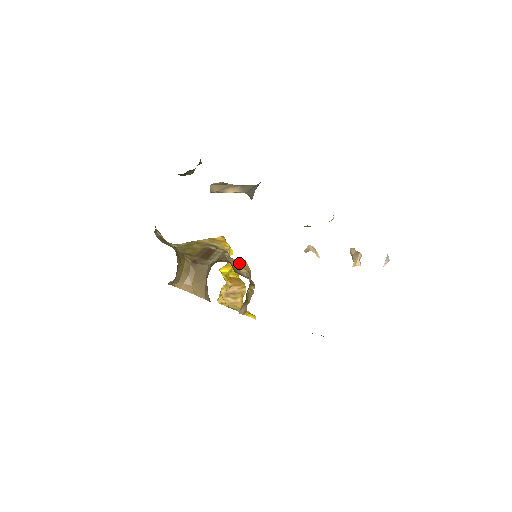
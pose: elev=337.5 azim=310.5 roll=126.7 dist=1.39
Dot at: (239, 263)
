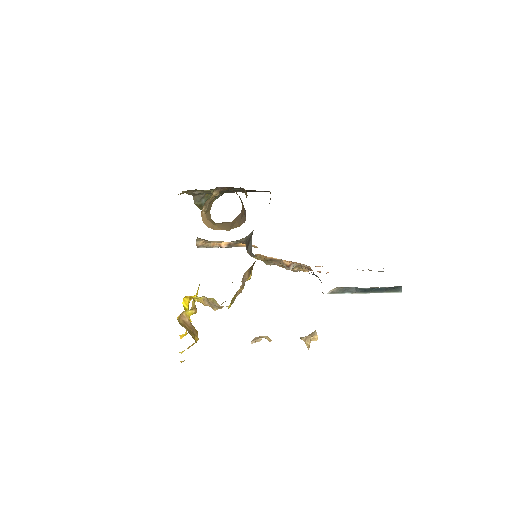
Dot at: occluded
